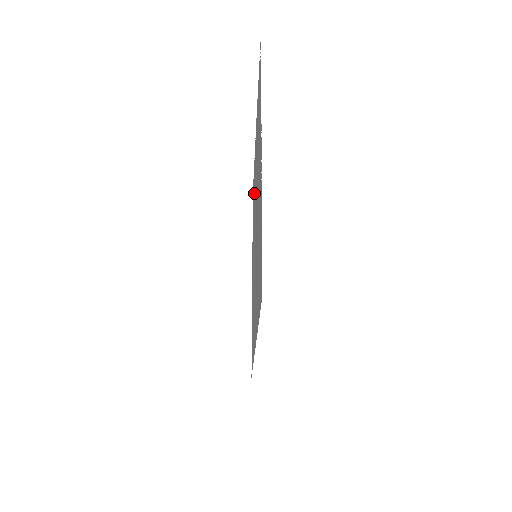
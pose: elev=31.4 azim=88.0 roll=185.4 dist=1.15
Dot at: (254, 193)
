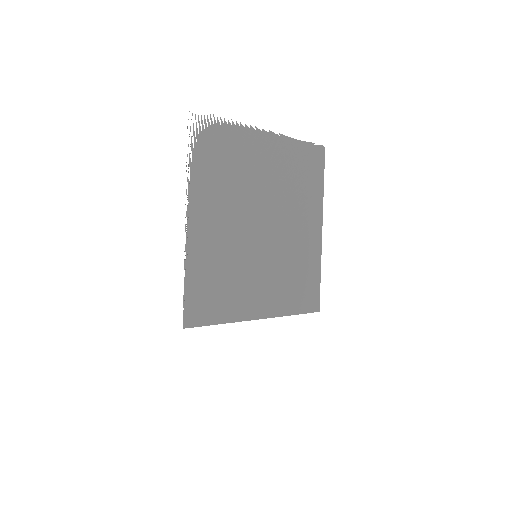
Dot at: (289, 178)
